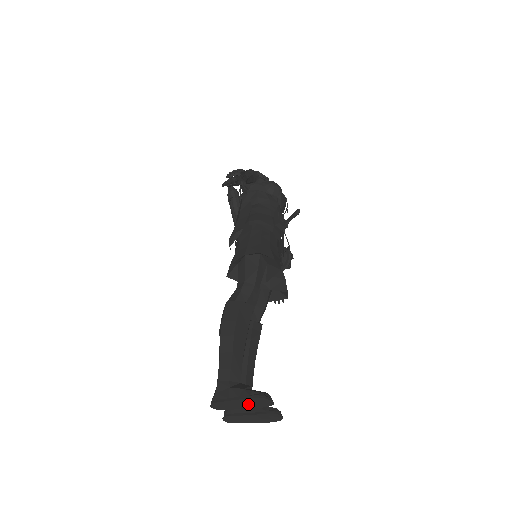
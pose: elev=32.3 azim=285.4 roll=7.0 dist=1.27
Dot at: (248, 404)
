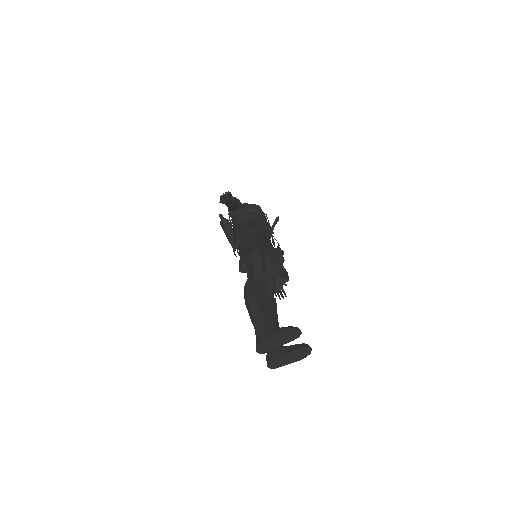
Dot at: (283, 339)
